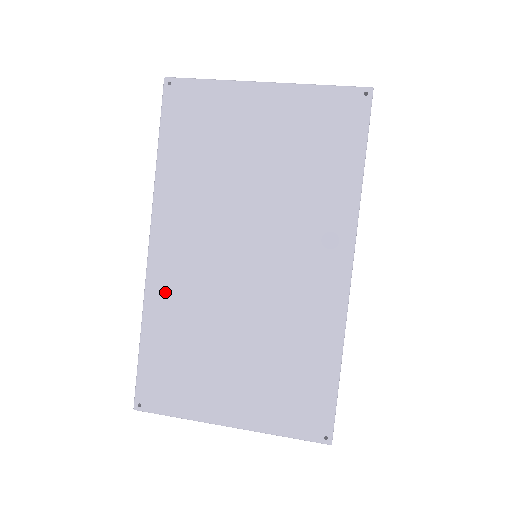
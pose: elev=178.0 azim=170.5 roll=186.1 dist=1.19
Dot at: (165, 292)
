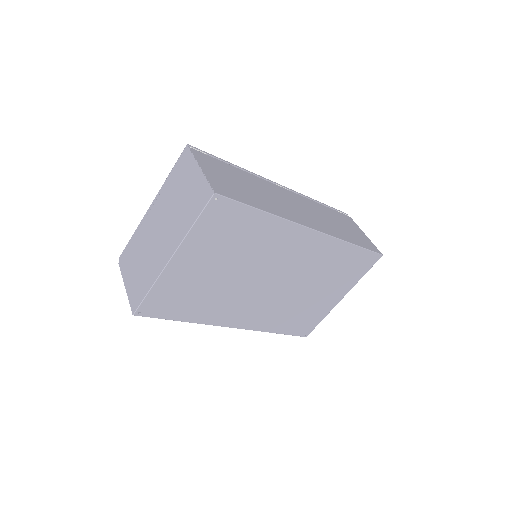
Dot at: (262, 322)
